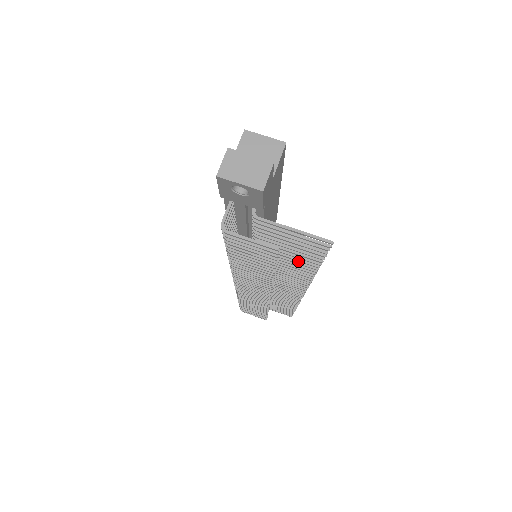
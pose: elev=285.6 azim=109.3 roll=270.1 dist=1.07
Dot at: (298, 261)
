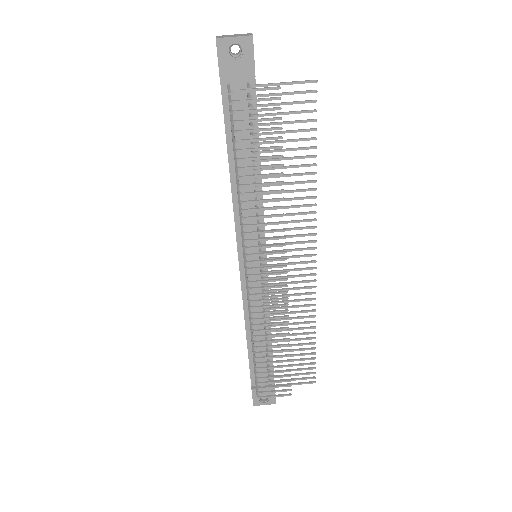
Dot at: occluded
